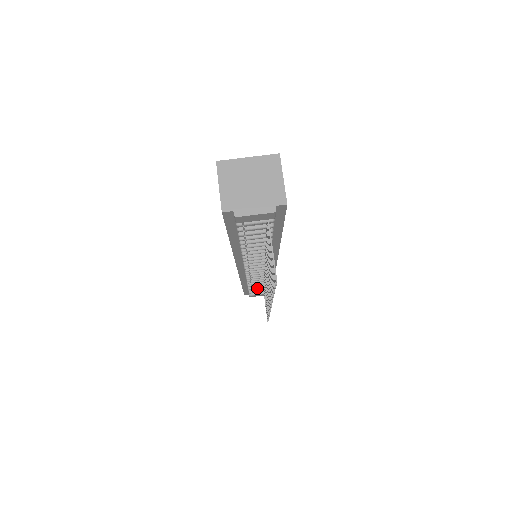
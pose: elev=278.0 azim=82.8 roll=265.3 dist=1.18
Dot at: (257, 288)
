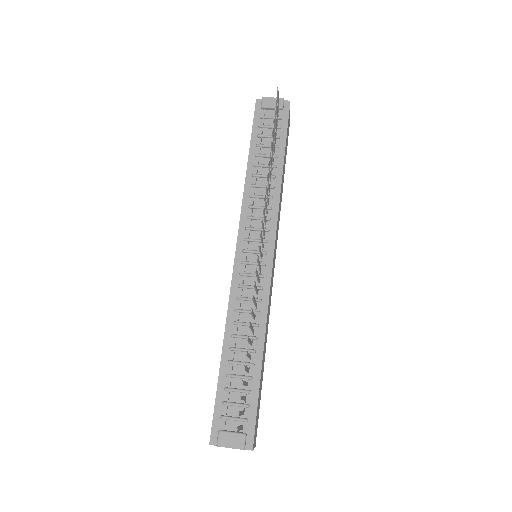
Dot at: (238, 376)
